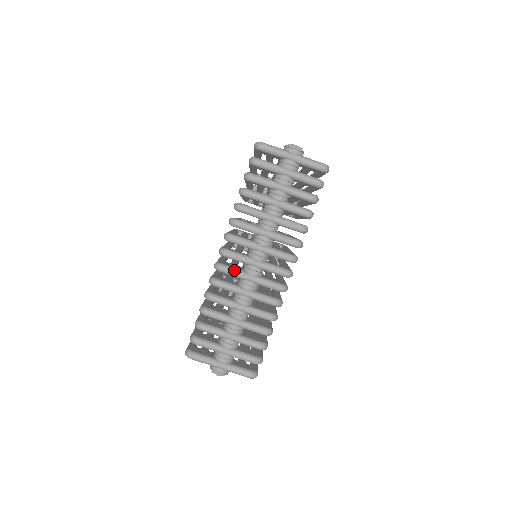
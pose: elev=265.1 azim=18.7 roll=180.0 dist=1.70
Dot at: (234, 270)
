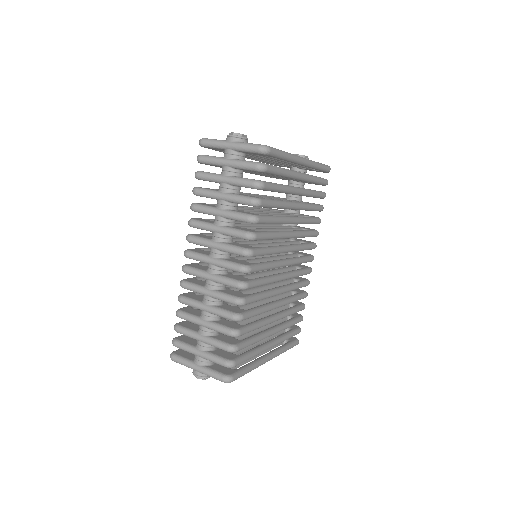
Dot at: (195, 270)
